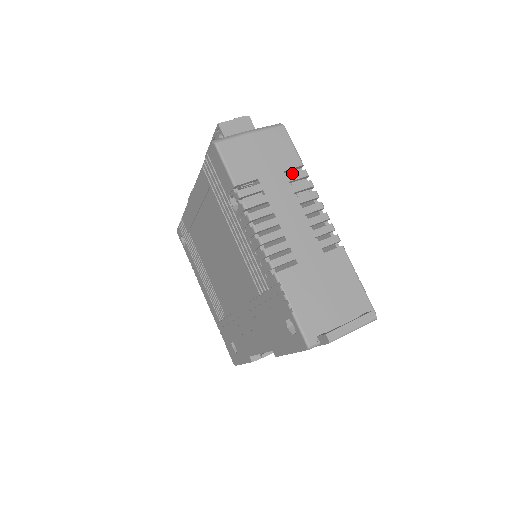
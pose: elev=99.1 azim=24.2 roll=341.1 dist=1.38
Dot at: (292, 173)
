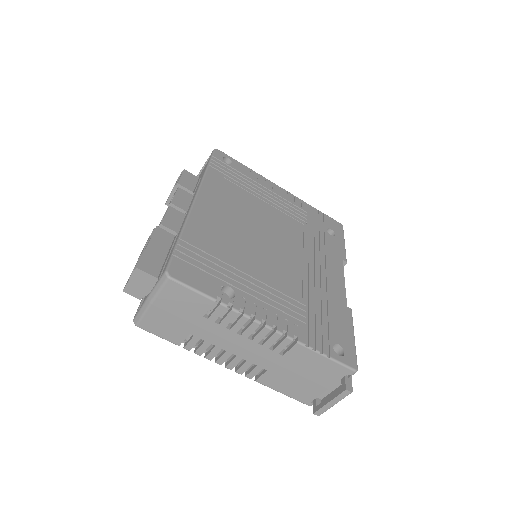
Dot at: (211, 314)
